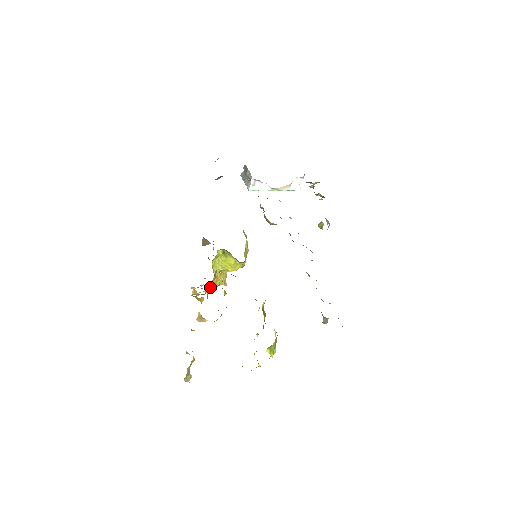
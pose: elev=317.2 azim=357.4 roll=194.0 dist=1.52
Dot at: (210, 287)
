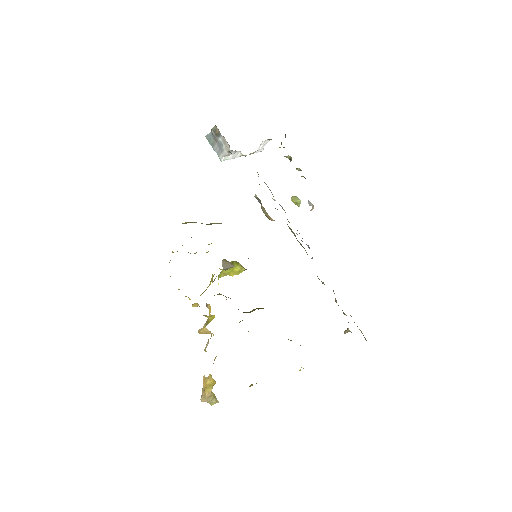
Dot at: (204, 291)
